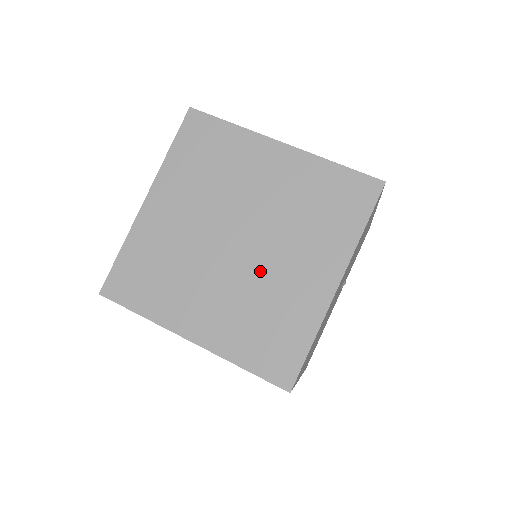
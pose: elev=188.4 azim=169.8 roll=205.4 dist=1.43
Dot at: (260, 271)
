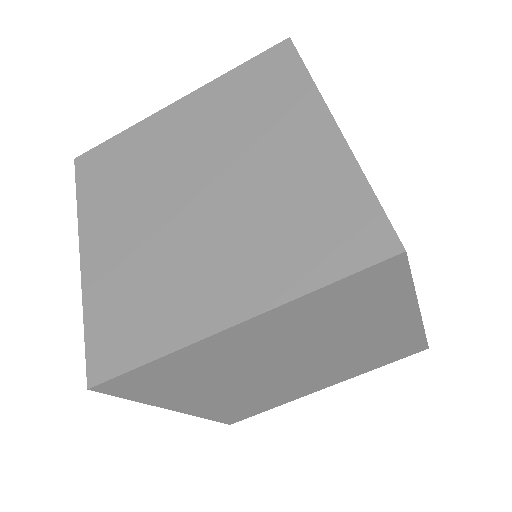
Dot at: (247, 191)
